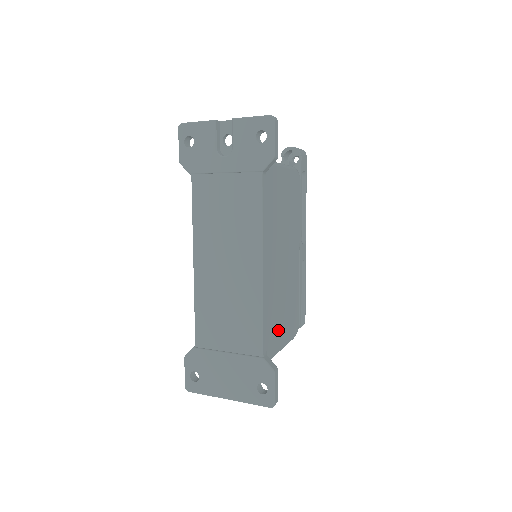
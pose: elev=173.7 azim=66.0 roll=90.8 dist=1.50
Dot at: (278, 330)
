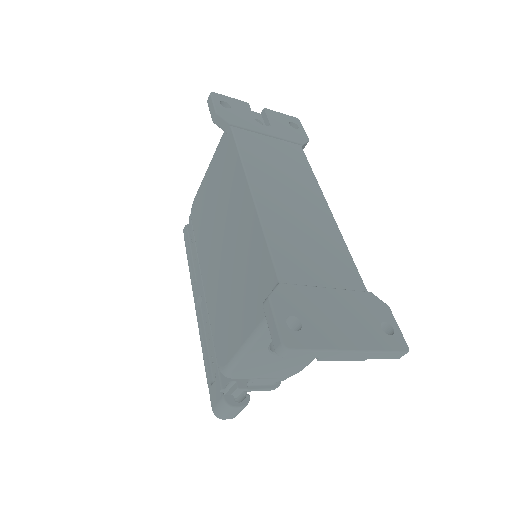
Dot at: occluded
